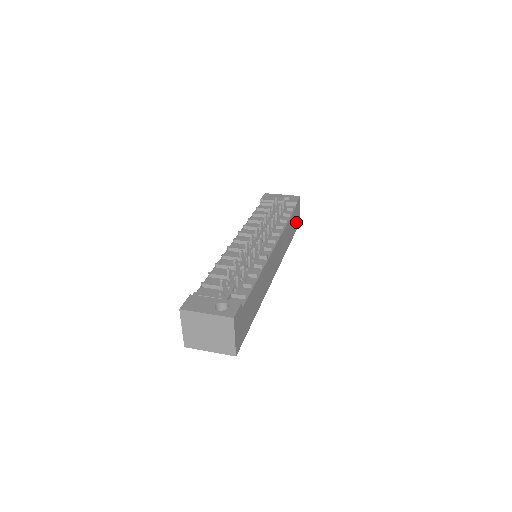
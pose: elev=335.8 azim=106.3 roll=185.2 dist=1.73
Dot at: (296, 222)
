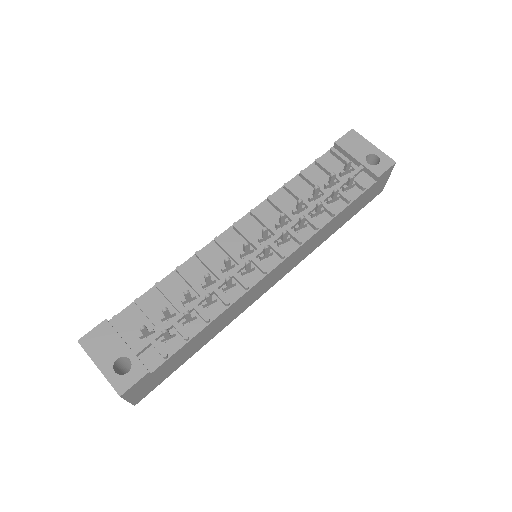
Dot at: (371, 195)
